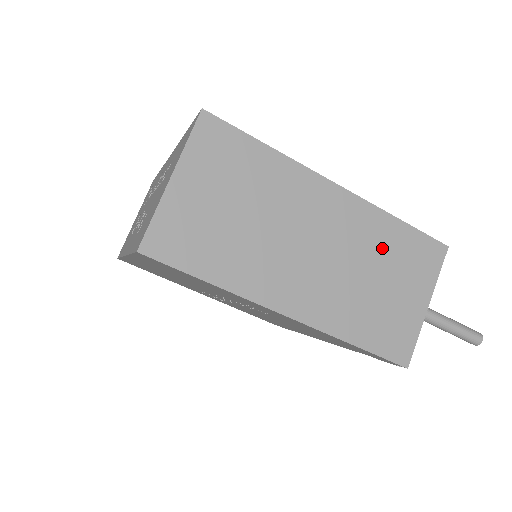
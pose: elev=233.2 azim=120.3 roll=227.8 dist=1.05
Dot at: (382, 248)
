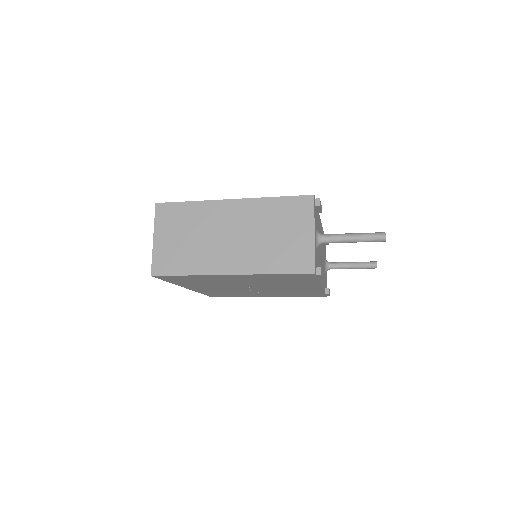
Dot at: (270, 217)
